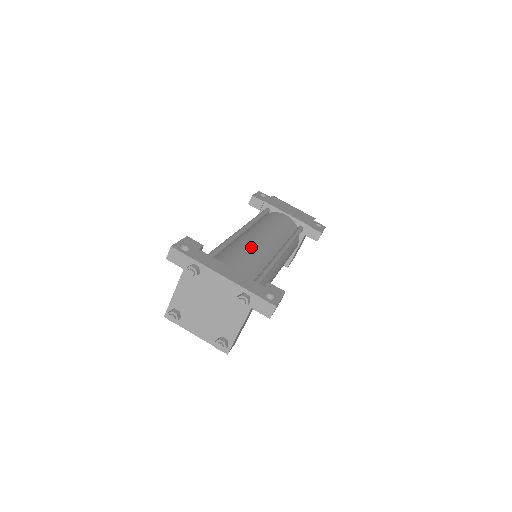
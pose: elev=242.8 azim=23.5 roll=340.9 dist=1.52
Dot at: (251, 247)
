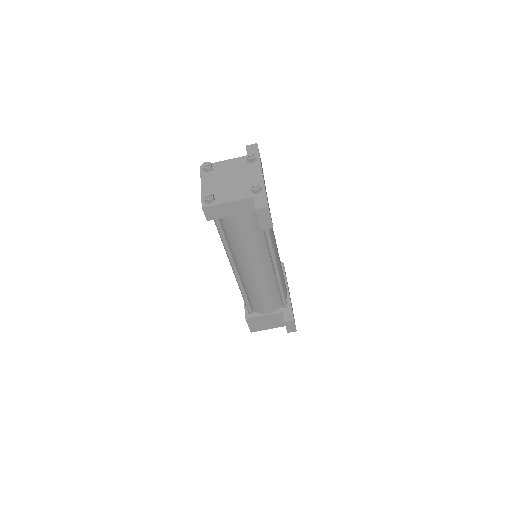
Dot at: occluded
